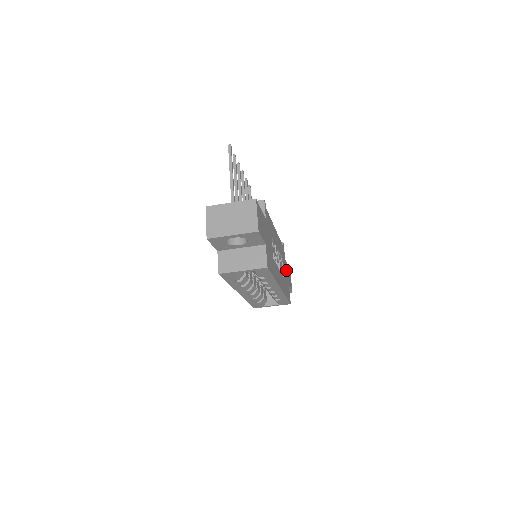
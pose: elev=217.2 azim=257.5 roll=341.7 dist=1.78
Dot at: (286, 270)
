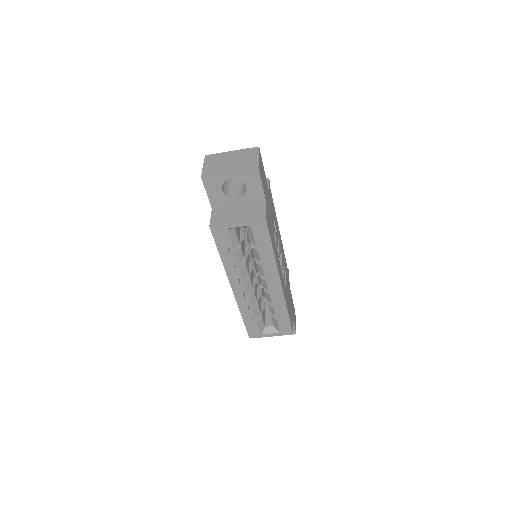
Dot at: (290, 296)
